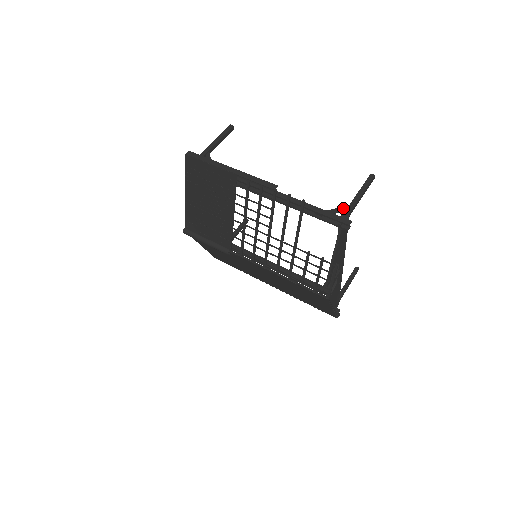
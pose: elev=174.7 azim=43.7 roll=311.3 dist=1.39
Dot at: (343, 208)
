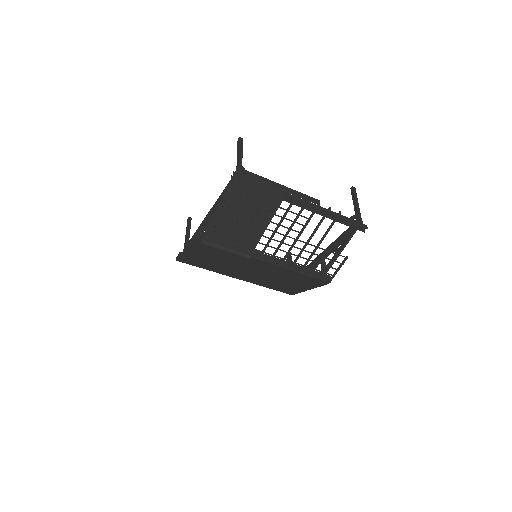
Dot at: (356, 215)
